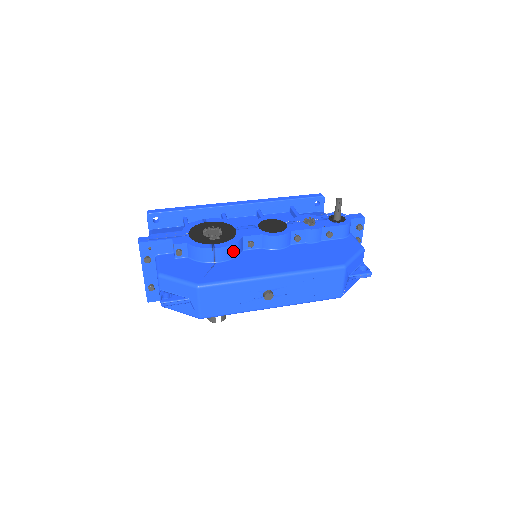
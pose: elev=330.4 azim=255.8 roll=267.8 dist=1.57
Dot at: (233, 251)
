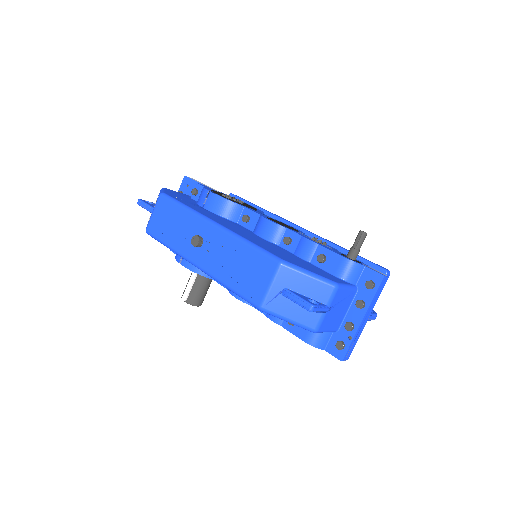
Dot at: (223, 208)
